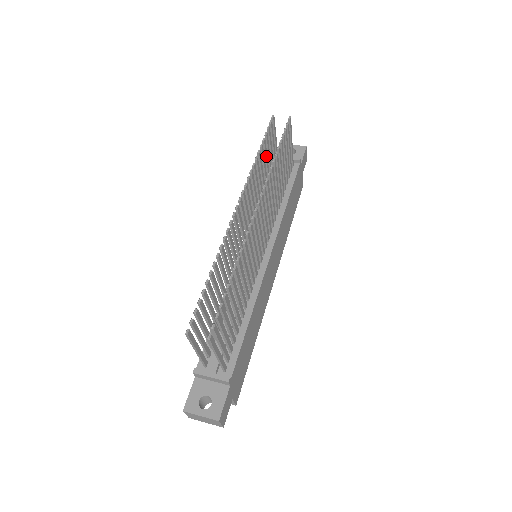
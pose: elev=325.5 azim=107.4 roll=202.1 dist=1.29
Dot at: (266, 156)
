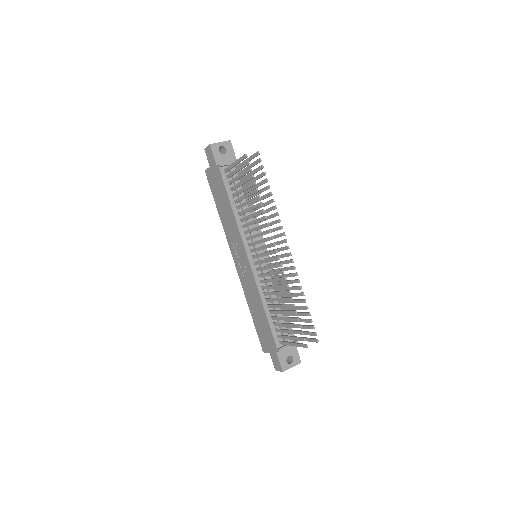
Dot at: (248, 188)
